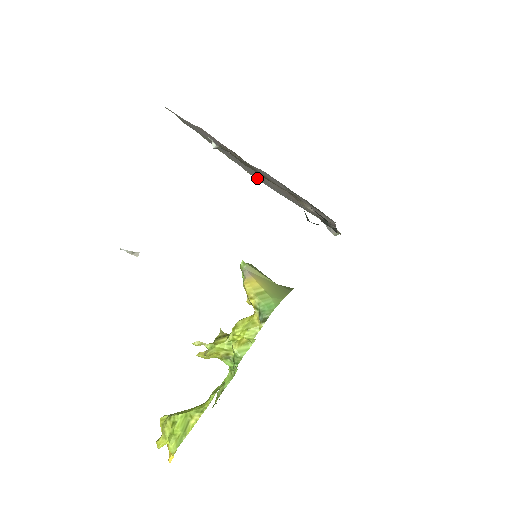
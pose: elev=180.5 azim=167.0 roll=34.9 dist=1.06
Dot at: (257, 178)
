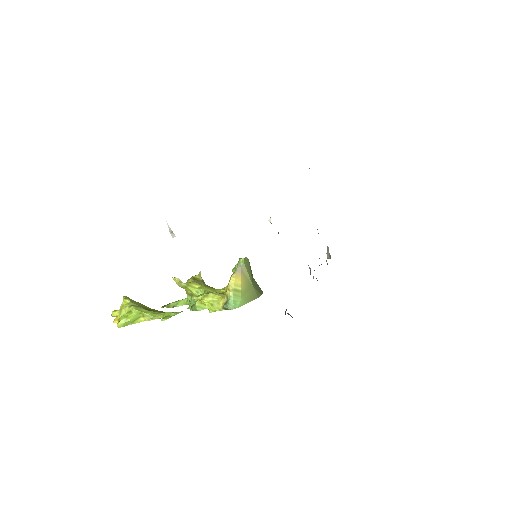
Dot at: occluded
